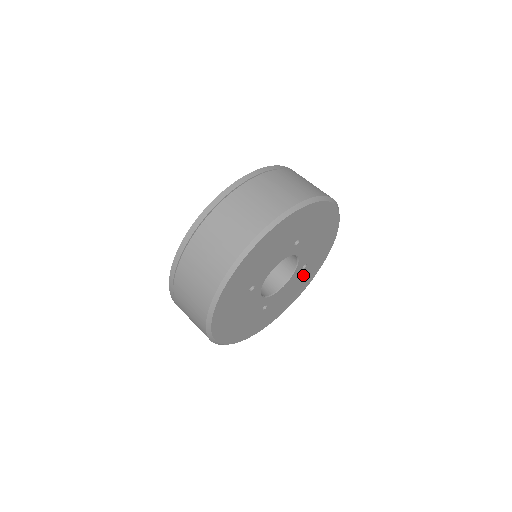
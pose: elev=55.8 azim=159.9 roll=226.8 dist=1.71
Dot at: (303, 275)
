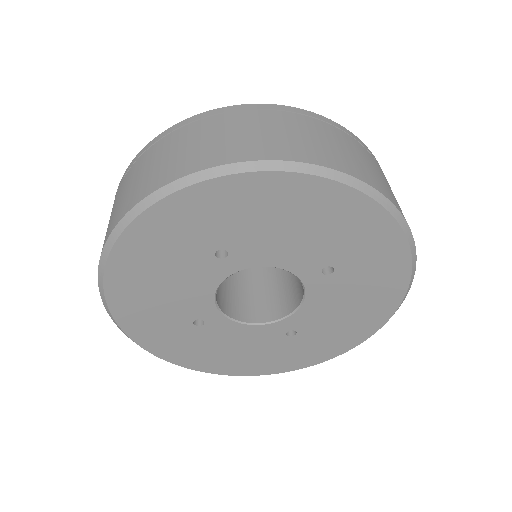
Dot at: (277, 347)
